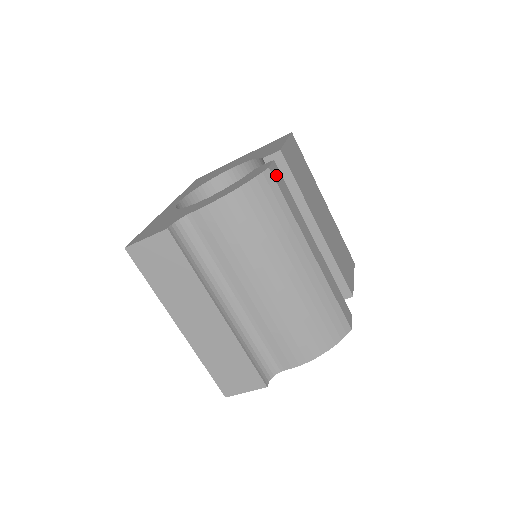
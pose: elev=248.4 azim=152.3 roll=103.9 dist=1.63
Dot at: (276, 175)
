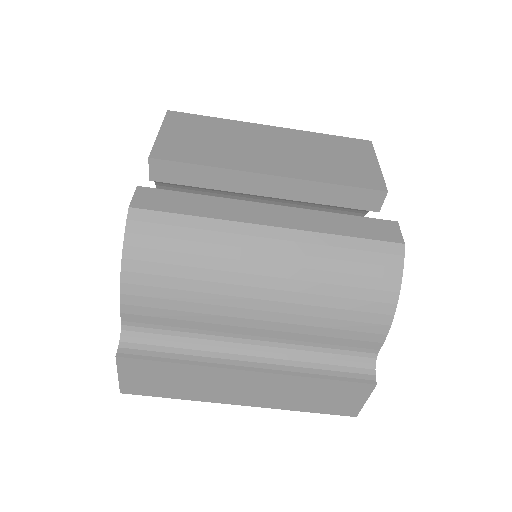
Dot at: (149, 201)
